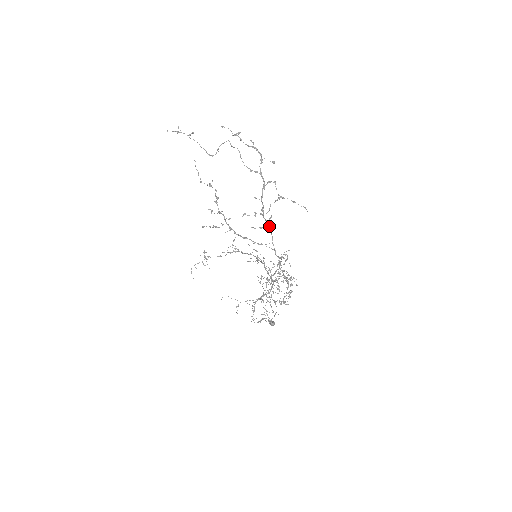
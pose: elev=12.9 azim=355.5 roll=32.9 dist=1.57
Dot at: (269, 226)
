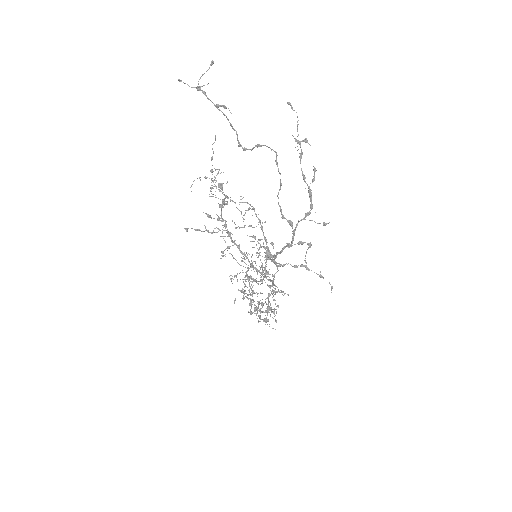
Dot at: occluded
